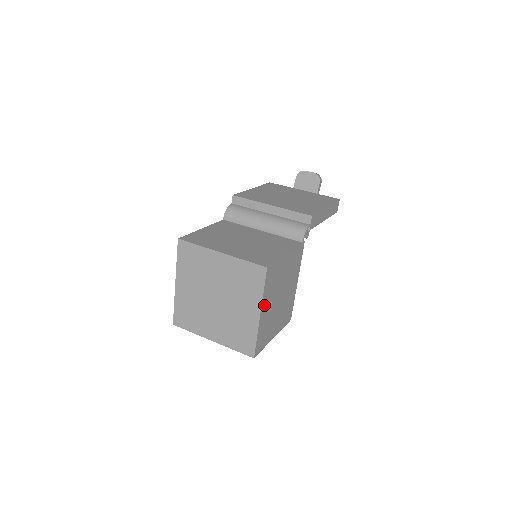
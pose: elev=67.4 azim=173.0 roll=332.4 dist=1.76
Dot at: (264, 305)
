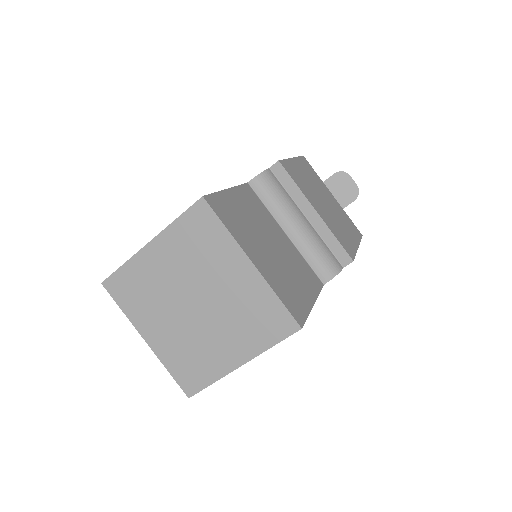
Dot at: occluded
